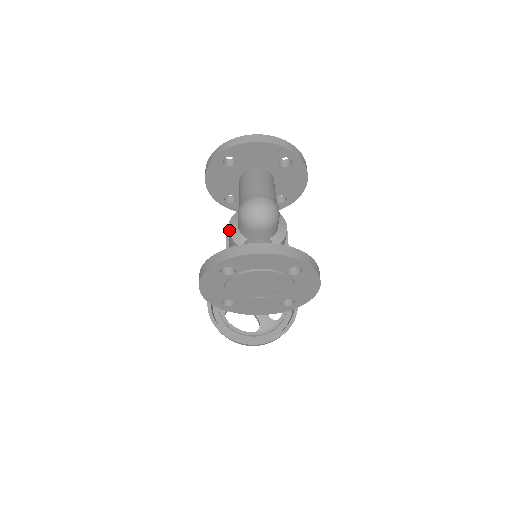
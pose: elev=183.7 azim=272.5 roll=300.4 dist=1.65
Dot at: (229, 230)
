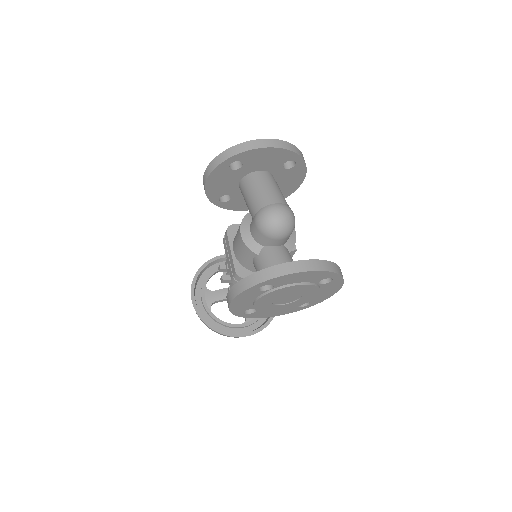
Dot at: (242, 238)
